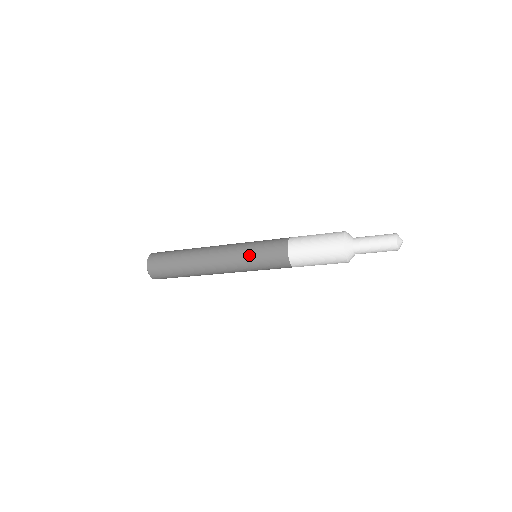
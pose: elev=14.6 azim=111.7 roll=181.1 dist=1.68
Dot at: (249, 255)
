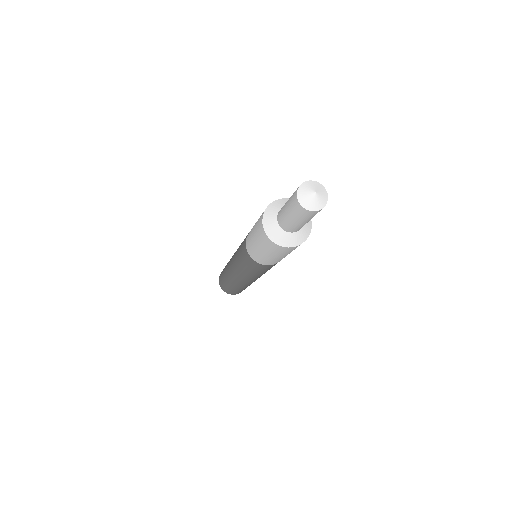
Dot at: occluded
